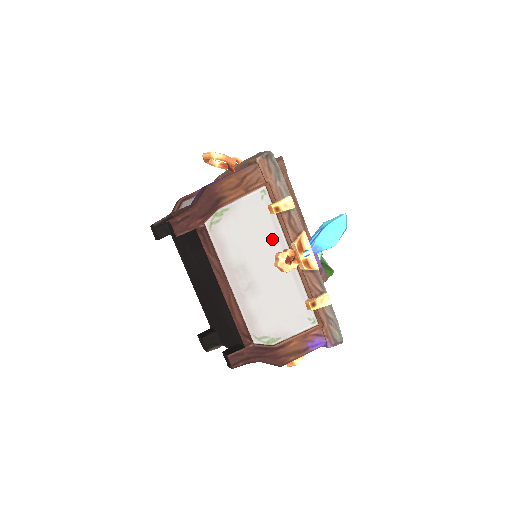
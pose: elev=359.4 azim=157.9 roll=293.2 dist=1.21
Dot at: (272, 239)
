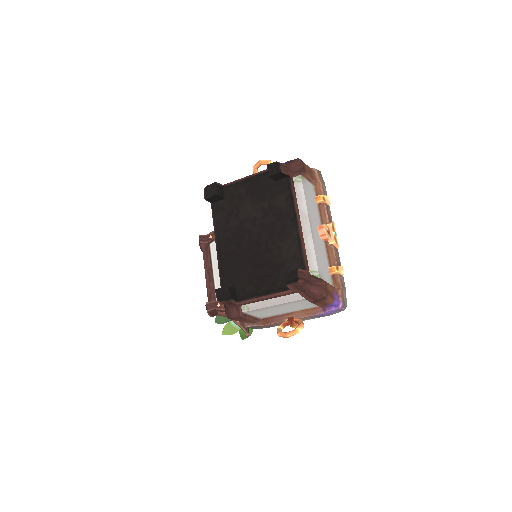
Dot at: (317, 216)
